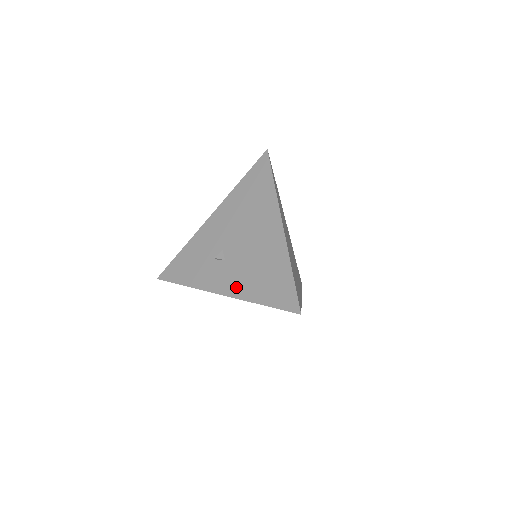
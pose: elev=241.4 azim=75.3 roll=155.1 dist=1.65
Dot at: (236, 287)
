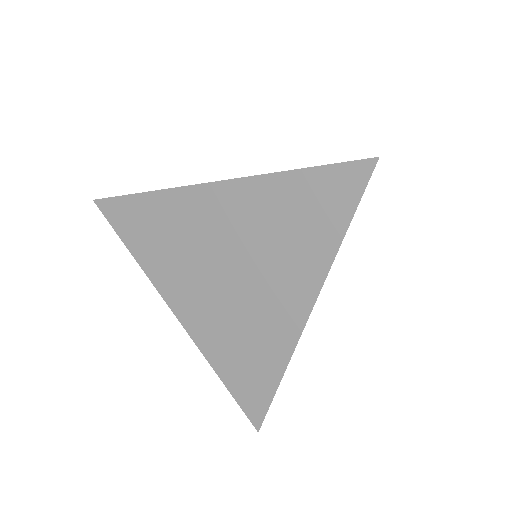
Dot at: occluded
